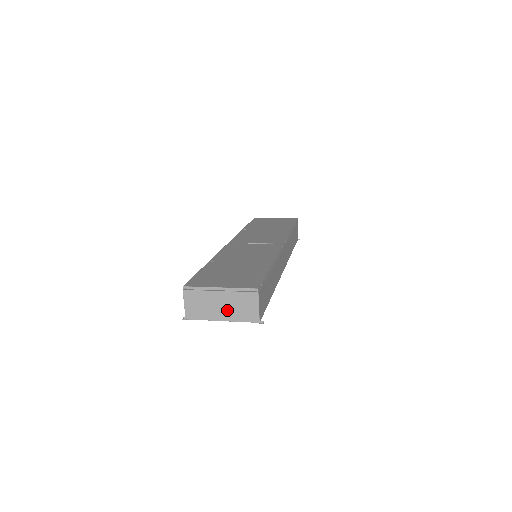
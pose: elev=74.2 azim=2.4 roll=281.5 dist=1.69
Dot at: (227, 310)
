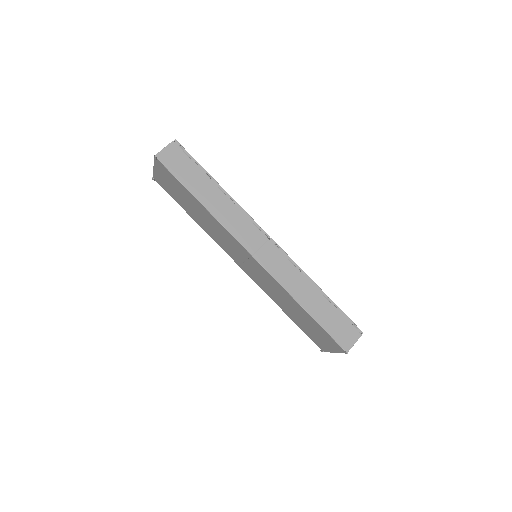
Dot at: occluded
